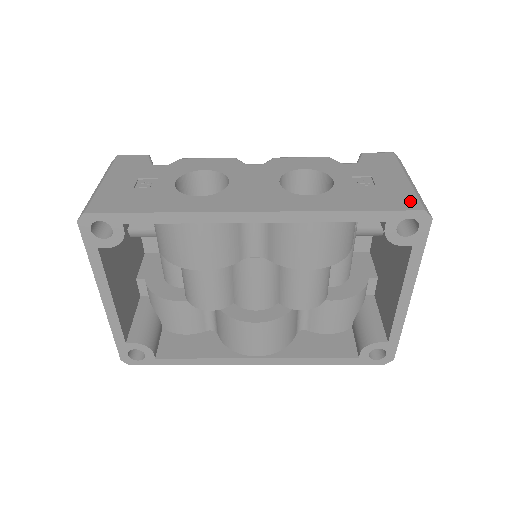
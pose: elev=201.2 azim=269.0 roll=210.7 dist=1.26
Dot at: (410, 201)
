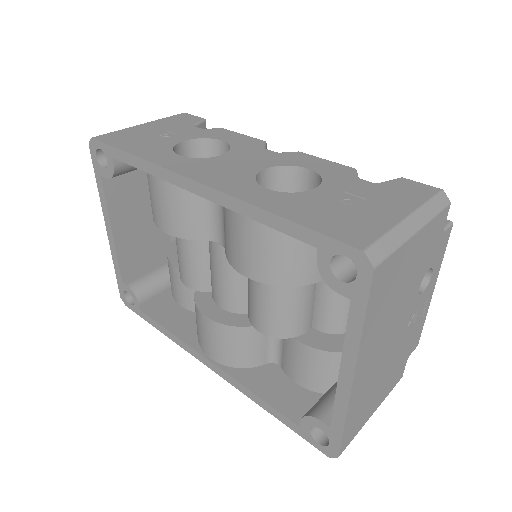
Dot at: (363, 236)
